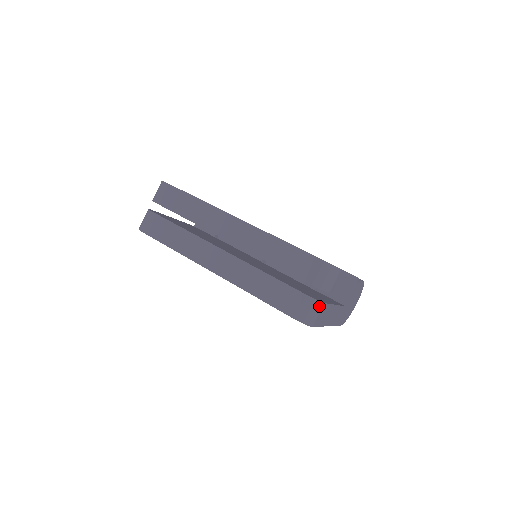
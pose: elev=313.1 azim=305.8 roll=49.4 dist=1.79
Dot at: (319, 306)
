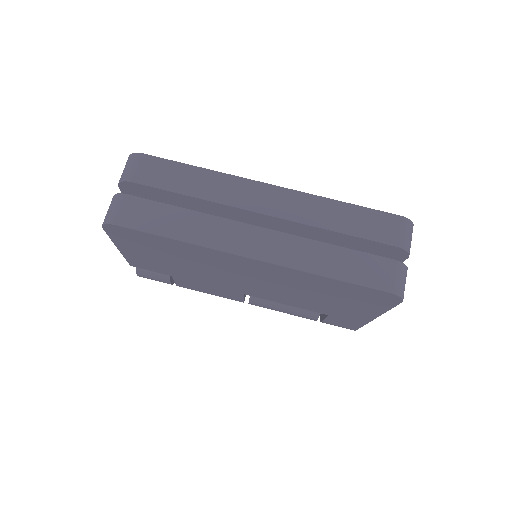
Dot at: (406, 273)
